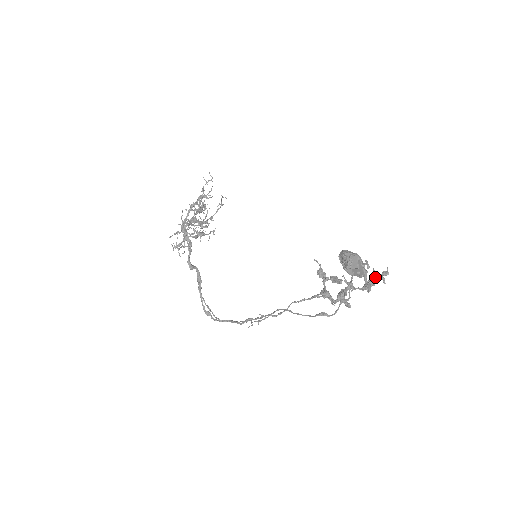
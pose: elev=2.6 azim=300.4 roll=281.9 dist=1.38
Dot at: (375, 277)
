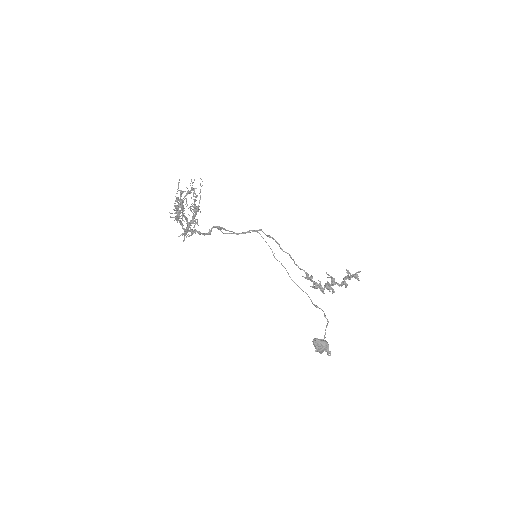
Dot at: (350, 277)
